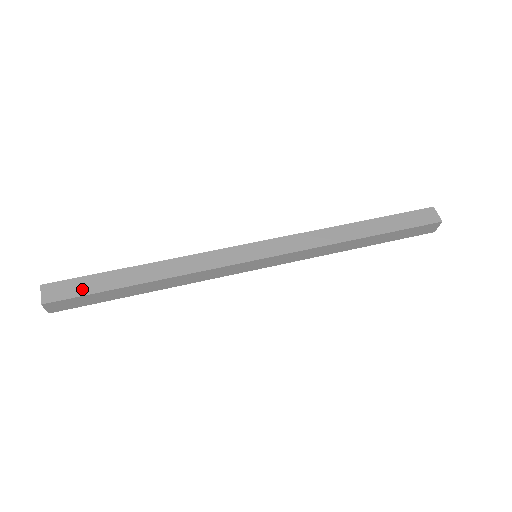
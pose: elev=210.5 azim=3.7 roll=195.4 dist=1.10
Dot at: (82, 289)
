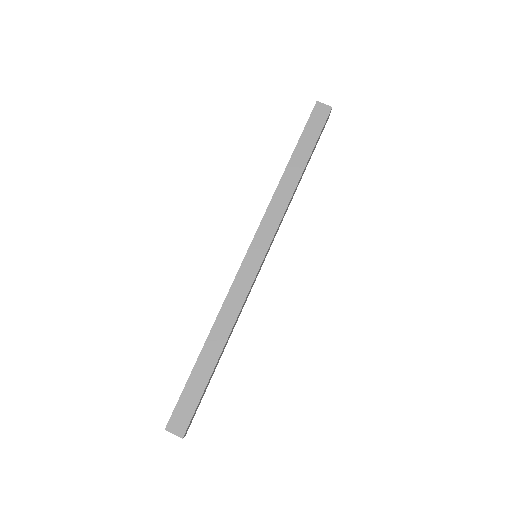
Dot at: (192, 401)
